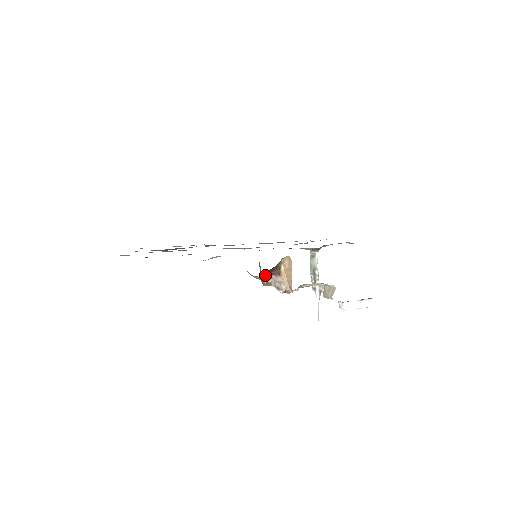
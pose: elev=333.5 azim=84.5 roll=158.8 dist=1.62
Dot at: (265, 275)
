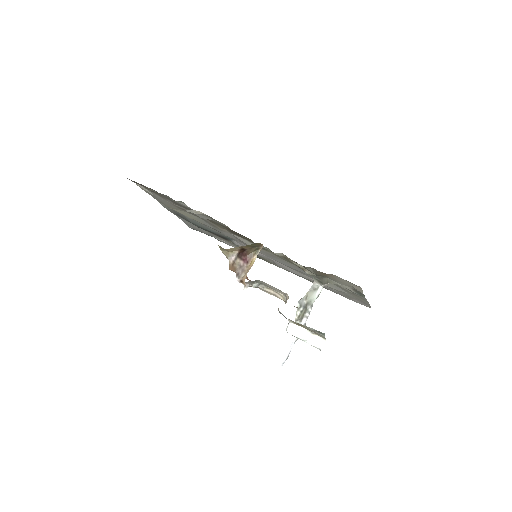
Dot at: (233, 254)
